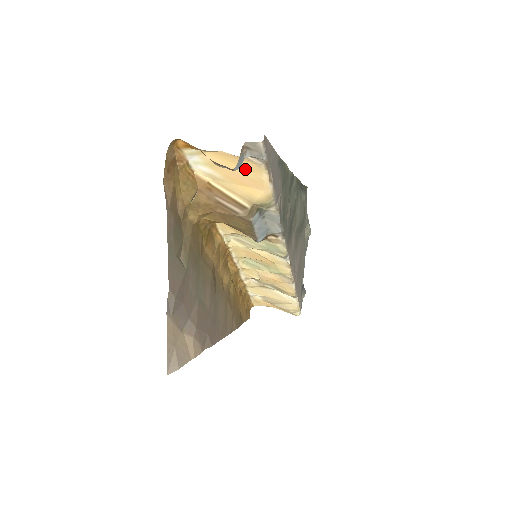
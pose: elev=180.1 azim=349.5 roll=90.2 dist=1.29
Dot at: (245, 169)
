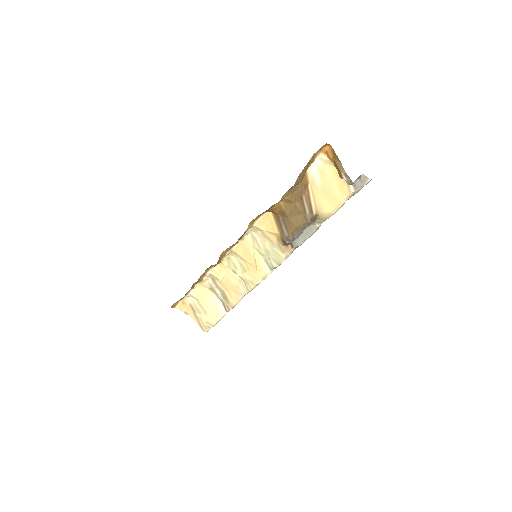
Dot at: (339, 189)
